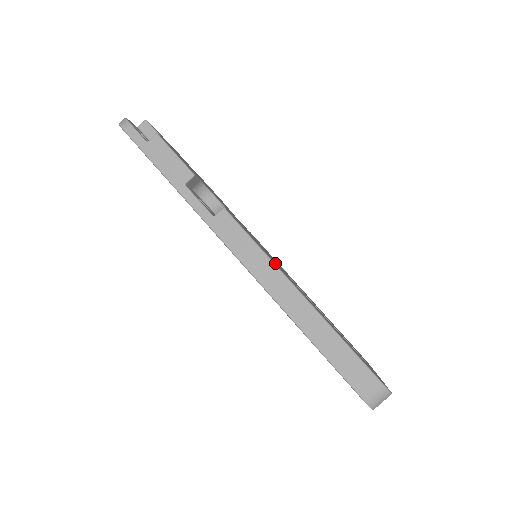
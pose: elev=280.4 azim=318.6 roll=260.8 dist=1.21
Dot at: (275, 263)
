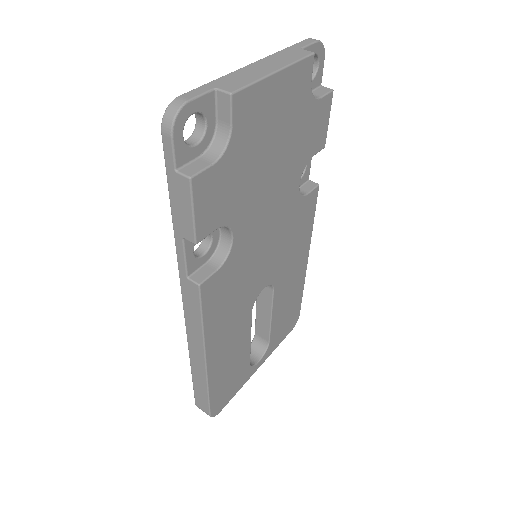
Dot at: (219, 324)
